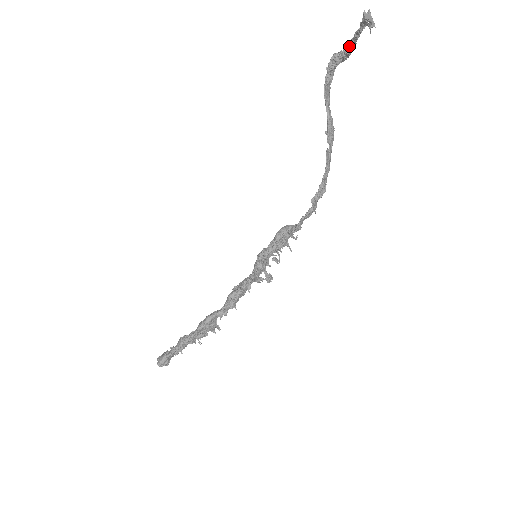
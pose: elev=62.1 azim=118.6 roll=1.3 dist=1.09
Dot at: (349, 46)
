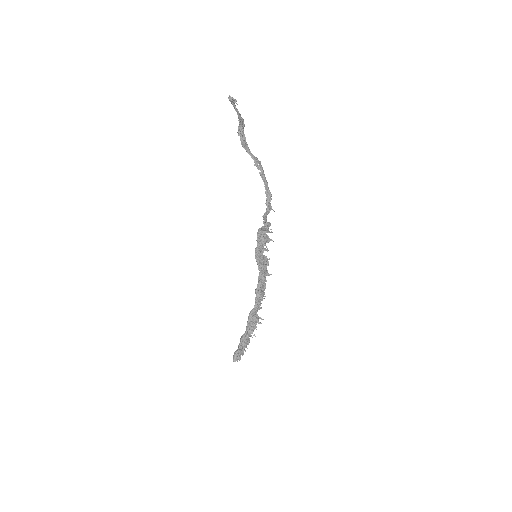
Dot at: (239, 117)
